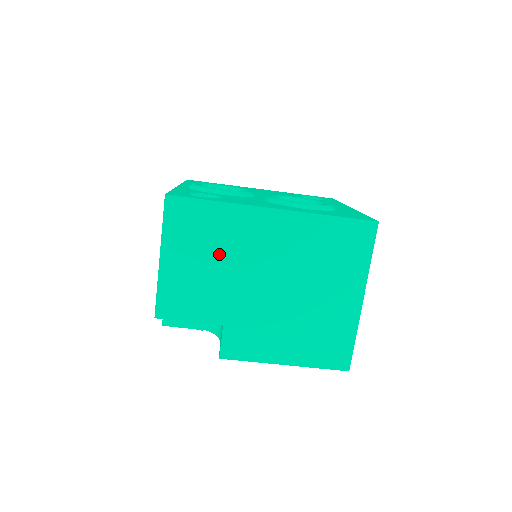
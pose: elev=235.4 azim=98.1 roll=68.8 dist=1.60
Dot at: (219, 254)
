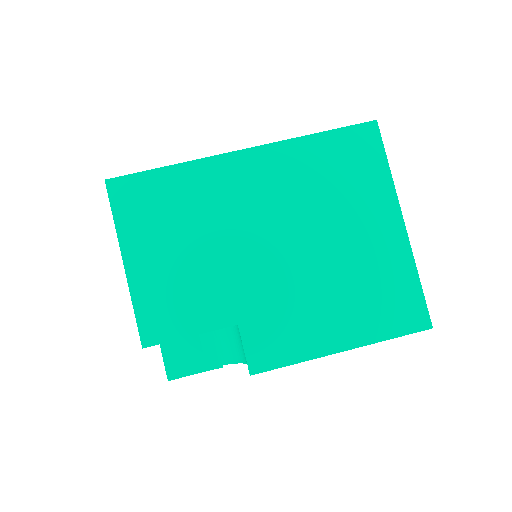
Dot at: (197, 230)
